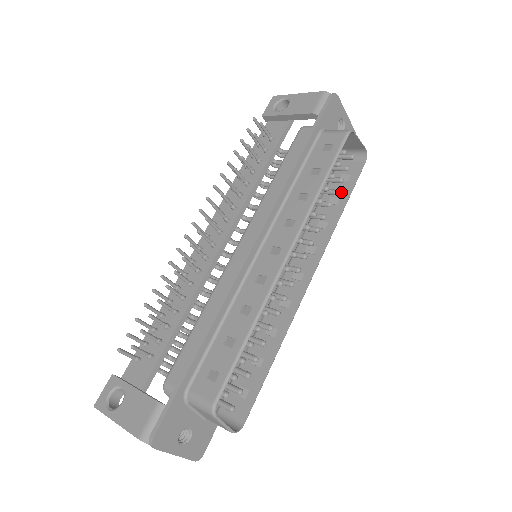
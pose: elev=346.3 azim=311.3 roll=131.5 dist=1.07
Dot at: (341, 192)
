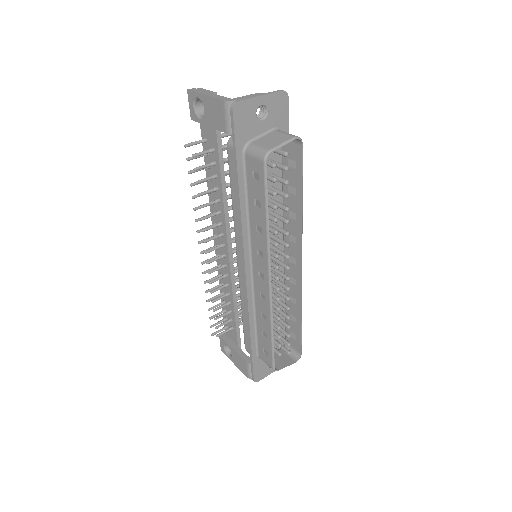
Dot at: (294, 181)
